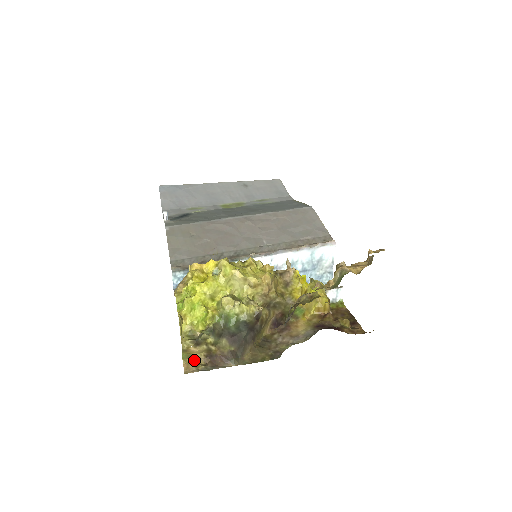
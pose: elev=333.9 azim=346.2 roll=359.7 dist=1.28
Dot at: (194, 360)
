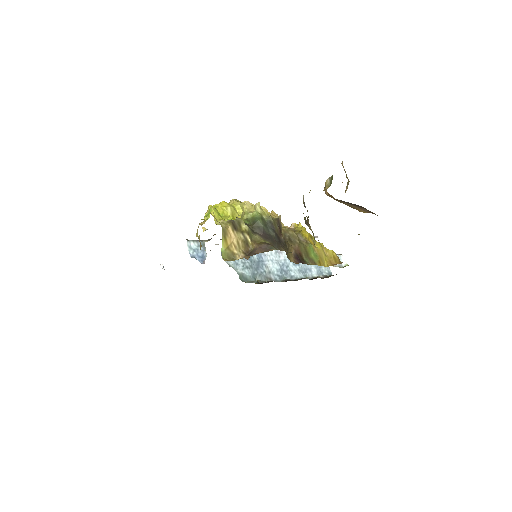
Dot at: (234, 260)
